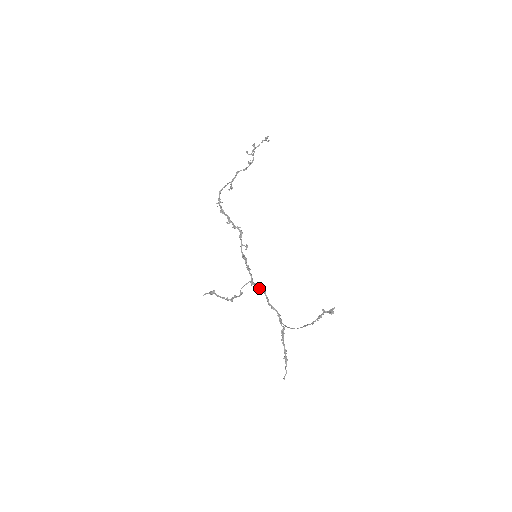
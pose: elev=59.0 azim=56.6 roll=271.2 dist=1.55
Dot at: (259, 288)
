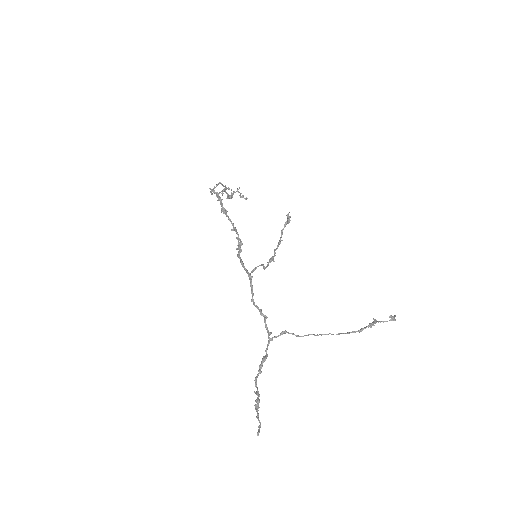
Dot at: occluded
